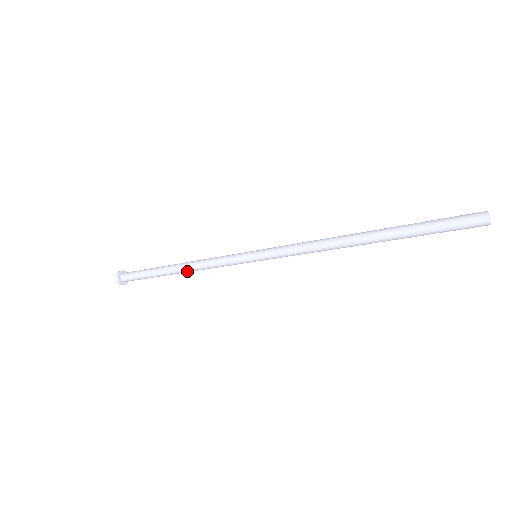
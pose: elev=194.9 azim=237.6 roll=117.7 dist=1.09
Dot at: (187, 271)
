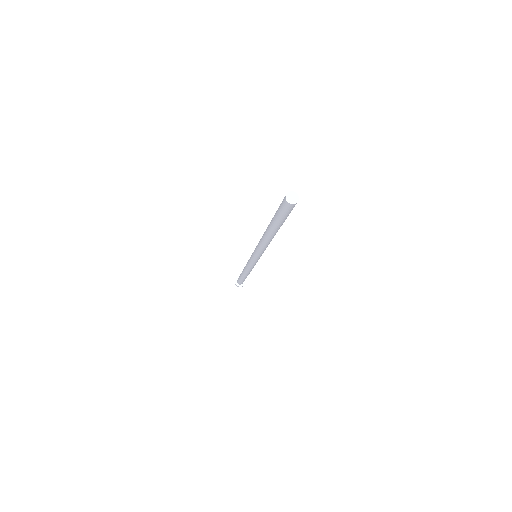
Dot at: occluded
